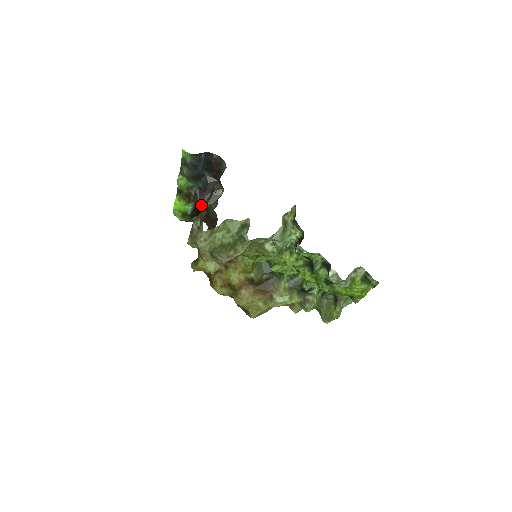
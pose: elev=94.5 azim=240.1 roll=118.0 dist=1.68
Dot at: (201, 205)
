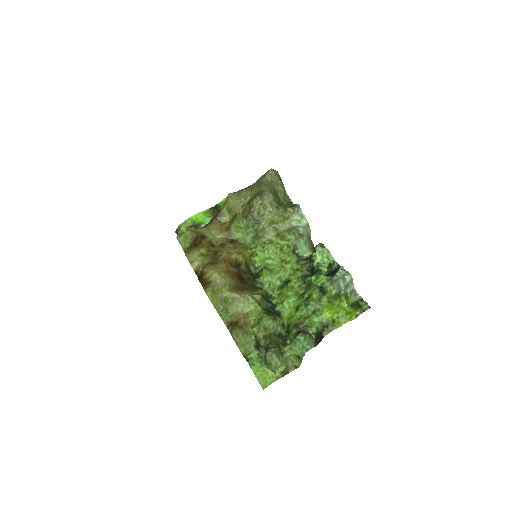
Dot at: occluded
